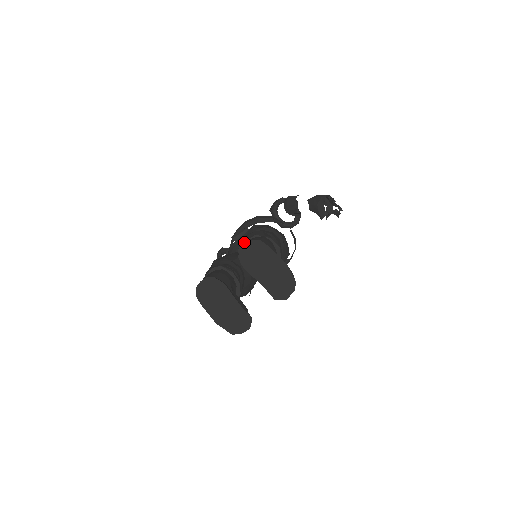
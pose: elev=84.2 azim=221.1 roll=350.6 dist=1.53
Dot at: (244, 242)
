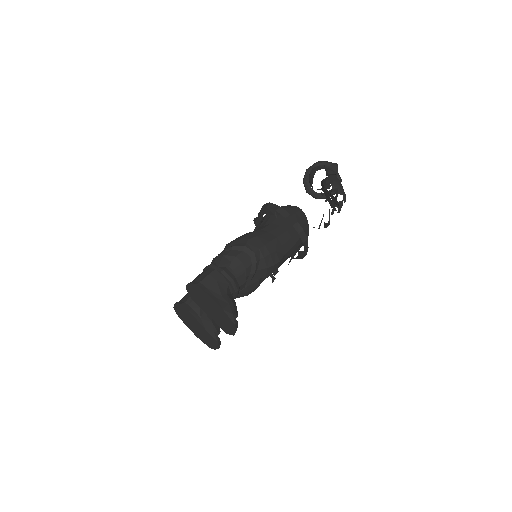
Dot at: occluded
